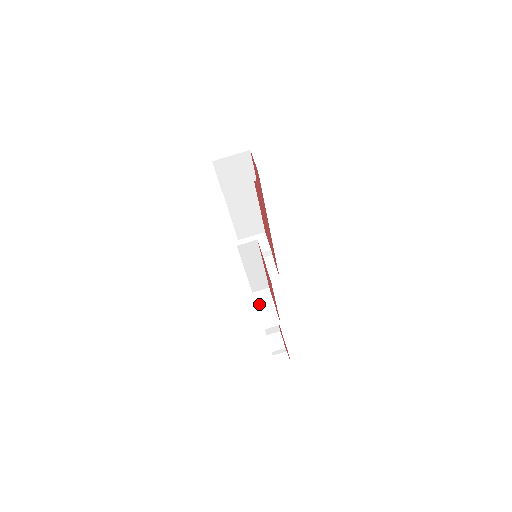
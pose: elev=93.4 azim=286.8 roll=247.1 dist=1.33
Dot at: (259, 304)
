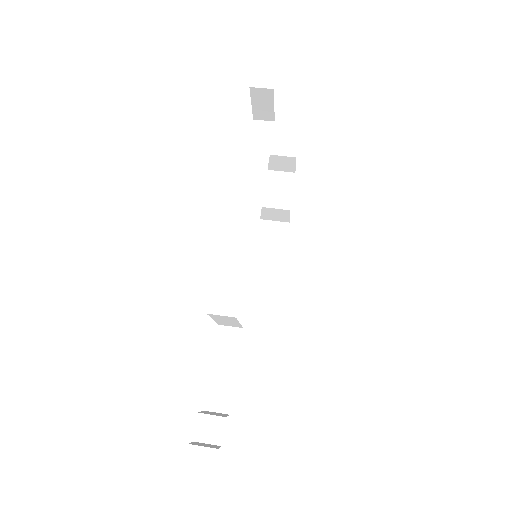
Dot at: occluded
